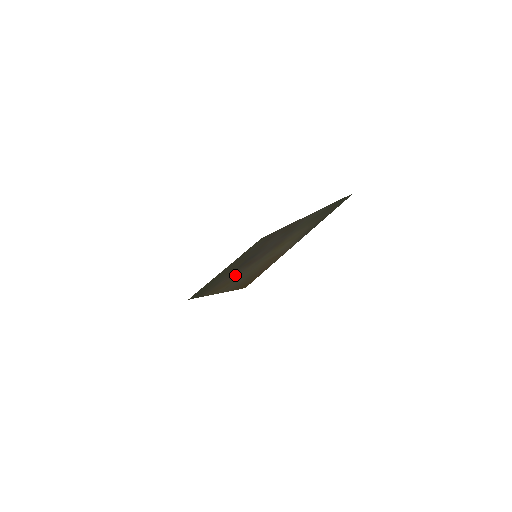
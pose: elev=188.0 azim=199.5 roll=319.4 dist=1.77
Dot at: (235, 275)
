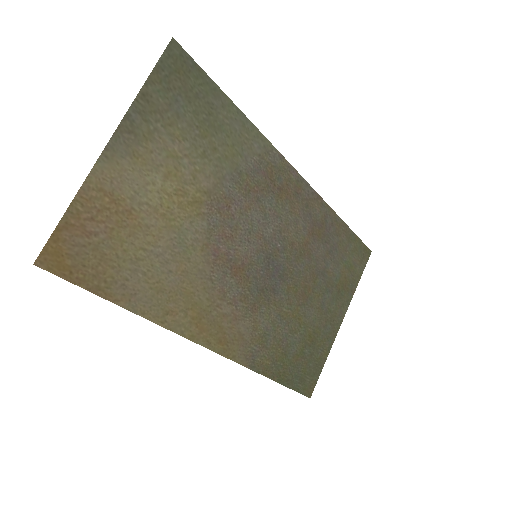
Dot at: (217, 296)
